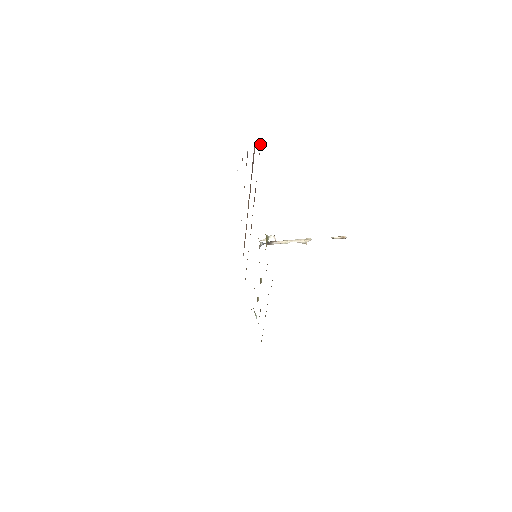
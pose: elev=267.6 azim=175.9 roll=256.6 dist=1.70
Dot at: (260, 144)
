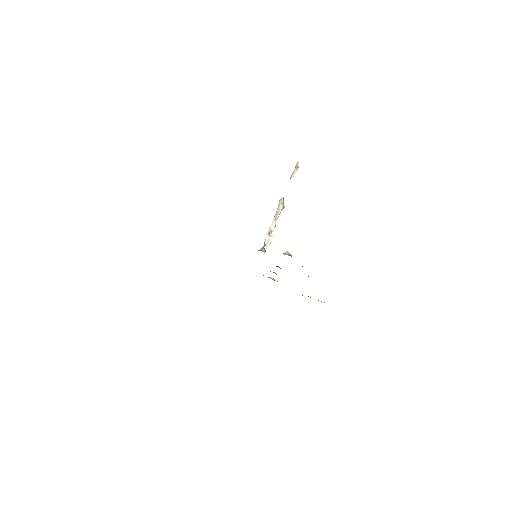
Dot at: occluded
